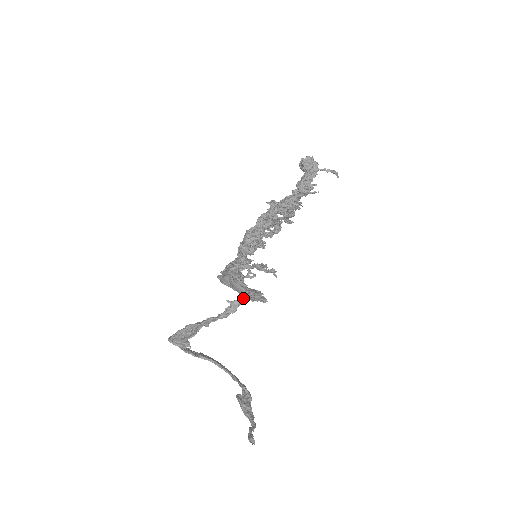
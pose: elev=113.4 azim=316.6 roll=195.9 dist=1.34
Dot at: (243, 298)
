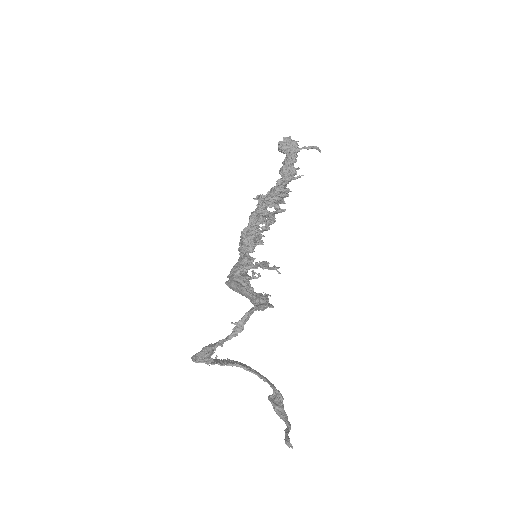
Dot at: (246, 317)
